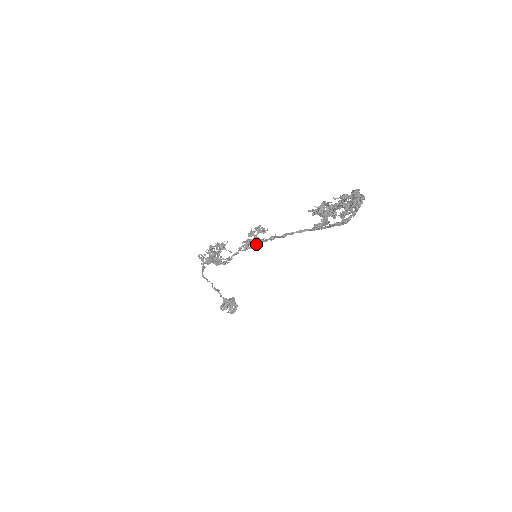
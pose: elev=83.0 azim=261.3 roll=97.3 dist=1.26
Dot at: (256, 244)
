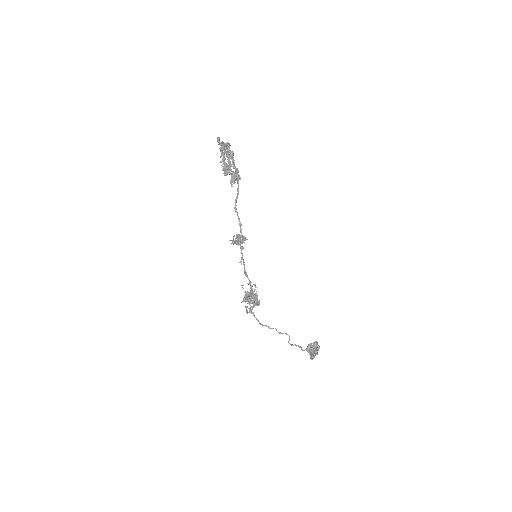
Dot at: (236, 235)
